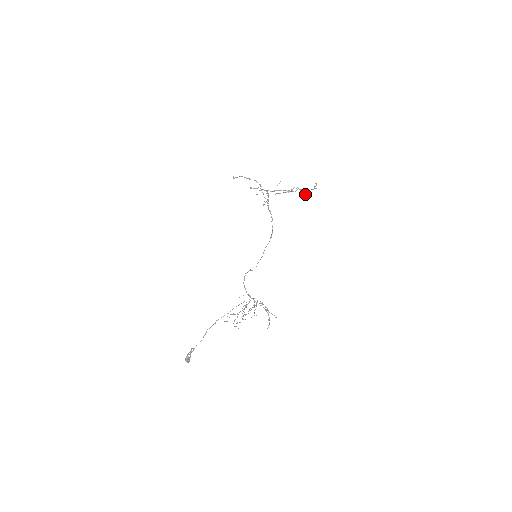
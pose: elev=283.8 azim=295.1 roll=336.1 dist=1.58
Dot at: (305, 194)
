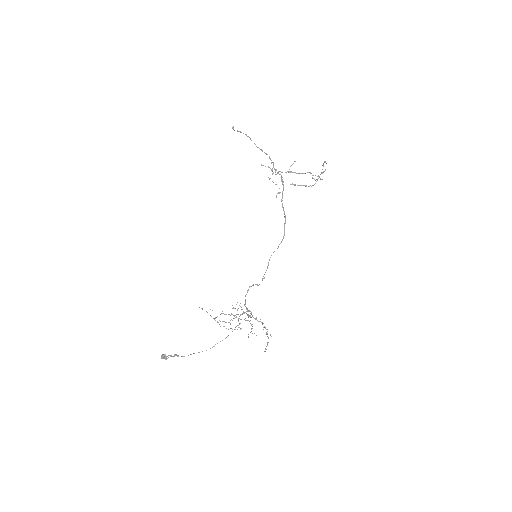
Dot at: occluded
